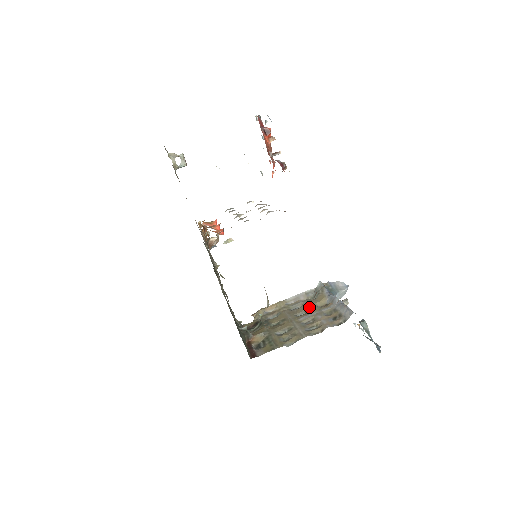
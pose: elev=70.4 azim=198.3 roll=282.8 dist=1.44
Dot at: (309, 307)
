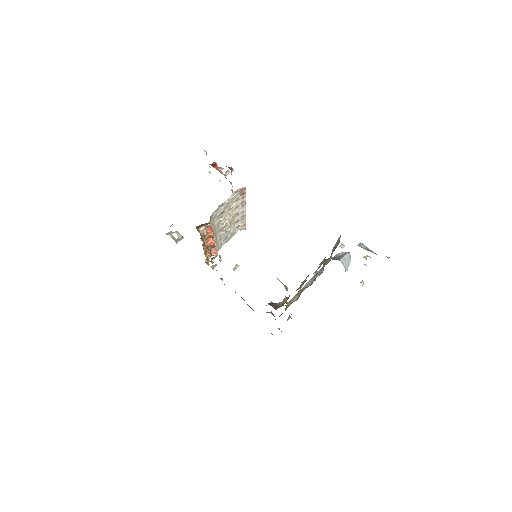
Dot at: occluded
